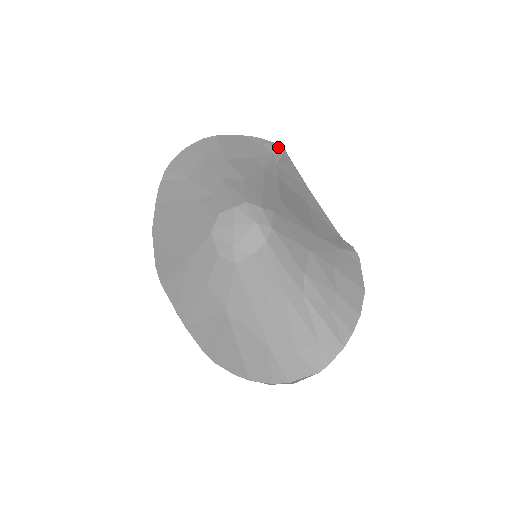
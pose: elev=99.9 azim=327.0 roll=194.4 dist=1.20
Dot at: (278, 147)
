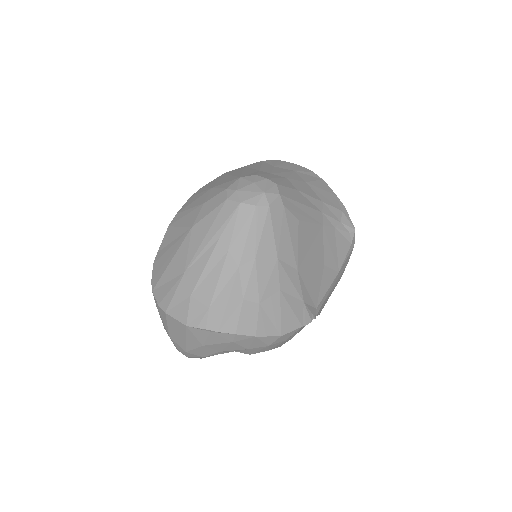
Dot at: (350, 226)
